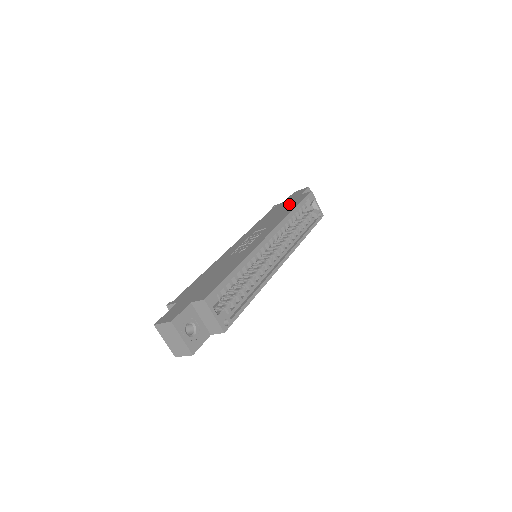
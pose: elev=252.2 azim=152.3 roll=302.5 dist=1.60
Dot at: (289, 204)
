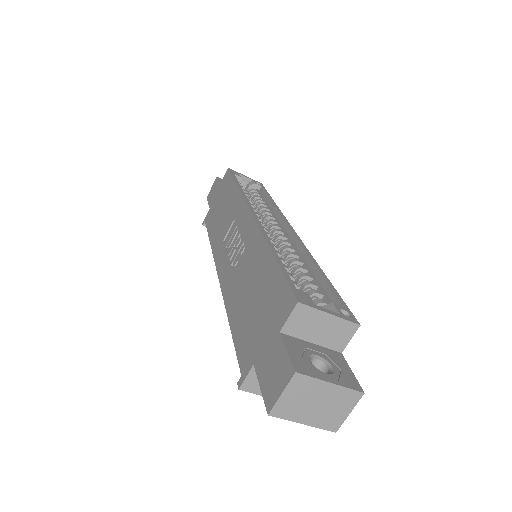
Dot at: (221, 196)
